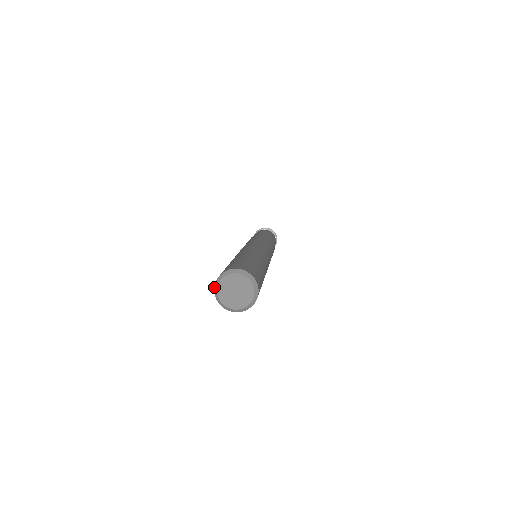
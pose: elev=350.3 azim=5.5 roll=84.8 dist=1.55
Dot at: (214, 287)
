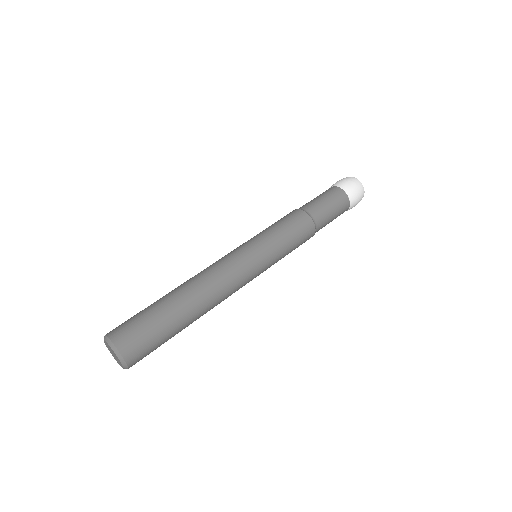
Dot at: occluded
